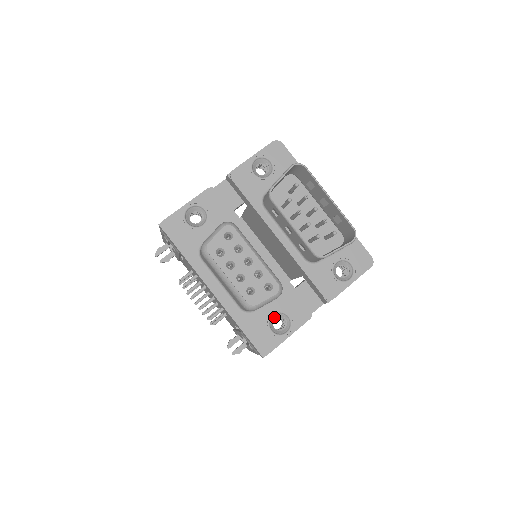
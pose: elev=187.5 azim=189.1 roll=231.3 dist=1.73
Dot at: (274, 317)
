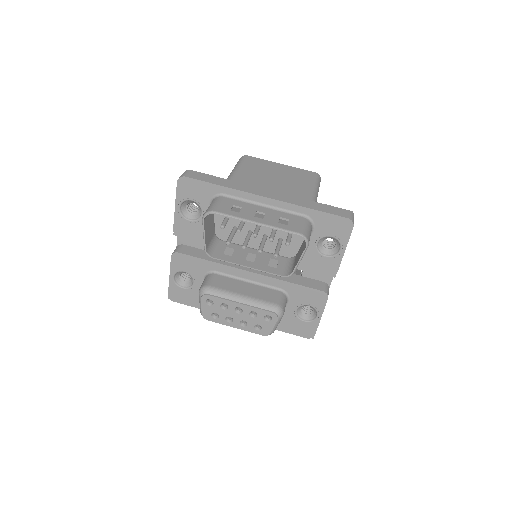
Dot at: (299, 309)
